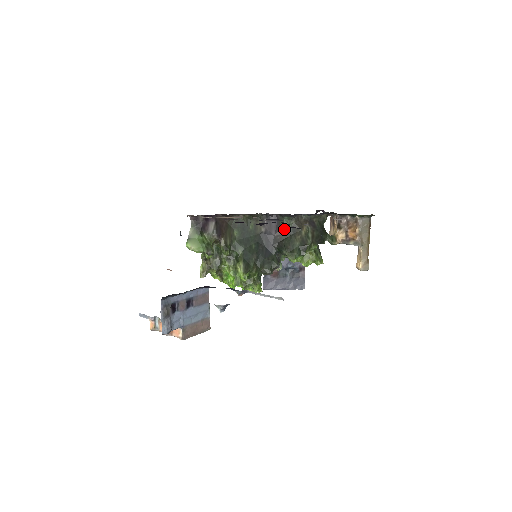
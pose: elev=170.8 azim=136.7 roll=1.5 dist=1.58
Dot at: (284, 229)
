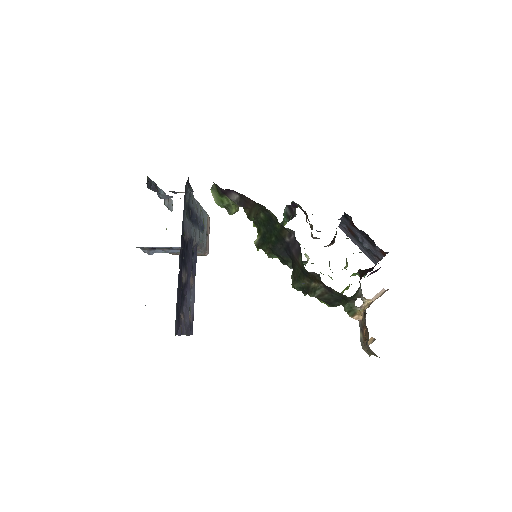
Dot at: (300, 262)
